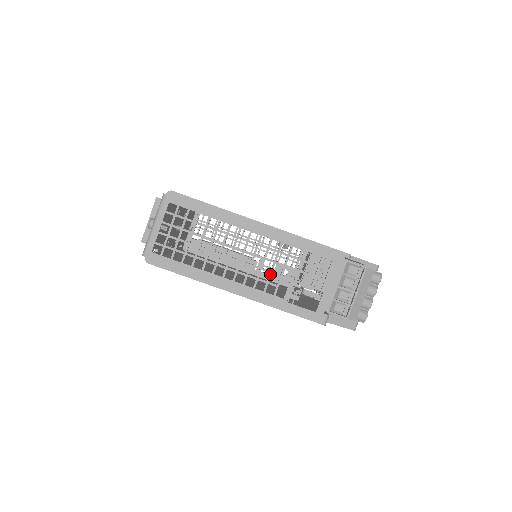
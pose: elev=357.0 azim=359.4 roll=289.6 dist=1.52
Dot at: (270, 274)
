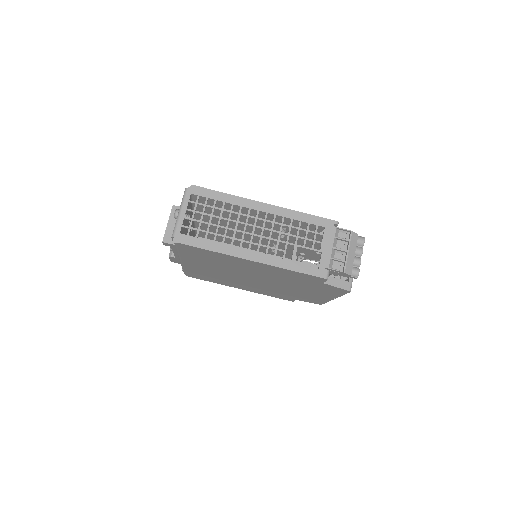
Dot at: (278, 242)
